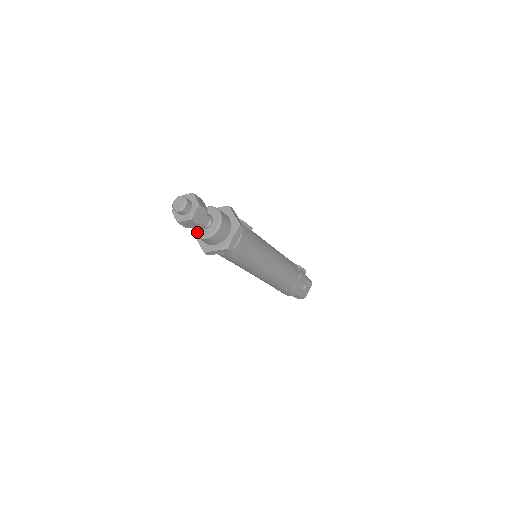
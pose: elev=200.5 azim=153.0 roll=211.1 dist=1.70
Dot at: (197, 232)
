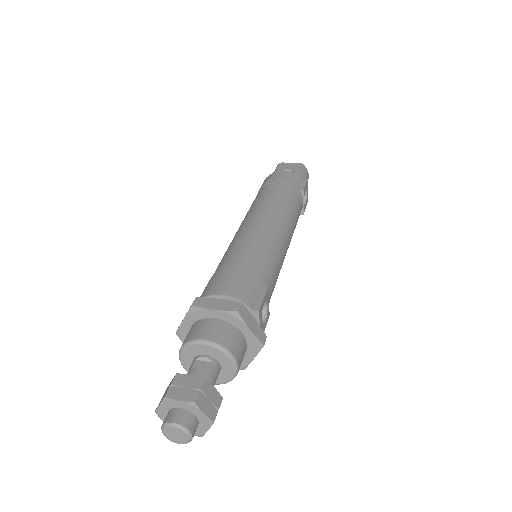
Dot at: (184, 357)
